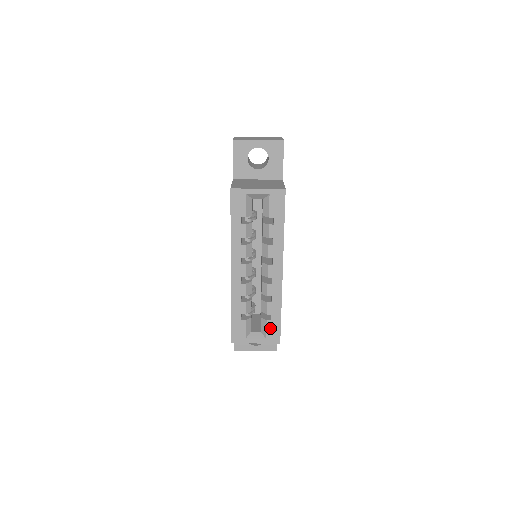
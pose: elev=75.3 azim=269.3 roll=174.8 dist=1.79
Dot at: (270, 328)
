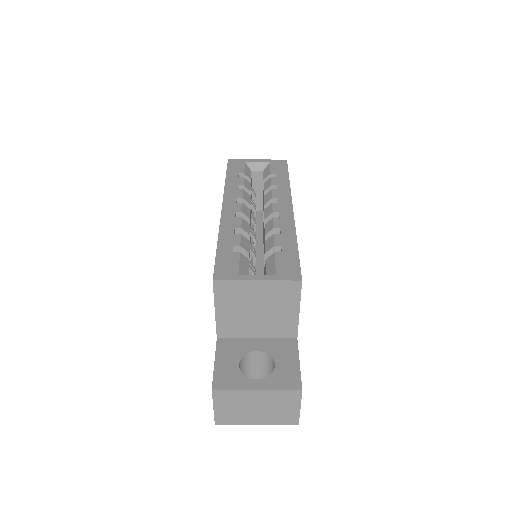
Dot at: (281, 261)
